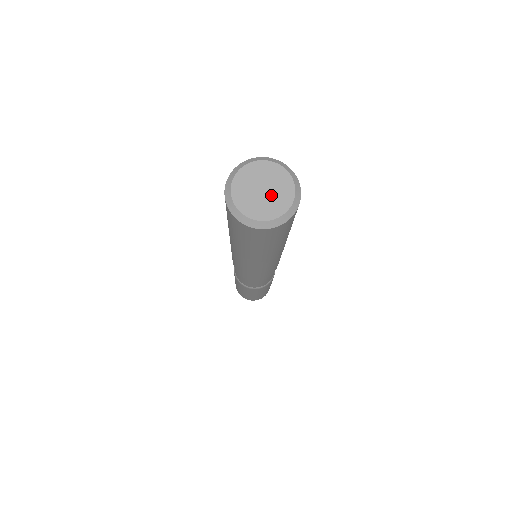
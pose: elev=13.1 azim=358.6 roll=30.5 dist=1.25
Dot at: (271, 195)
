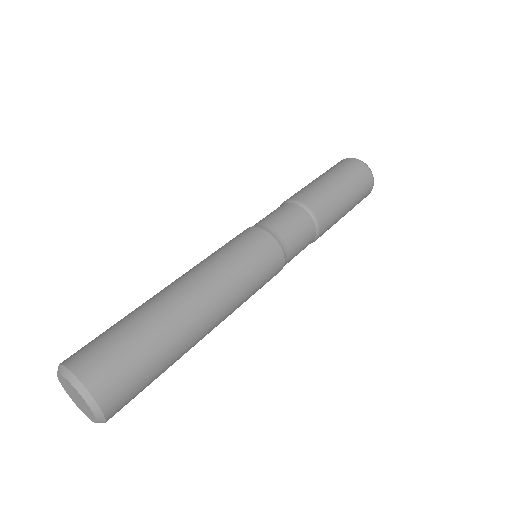
Dot at: (81, 402)
